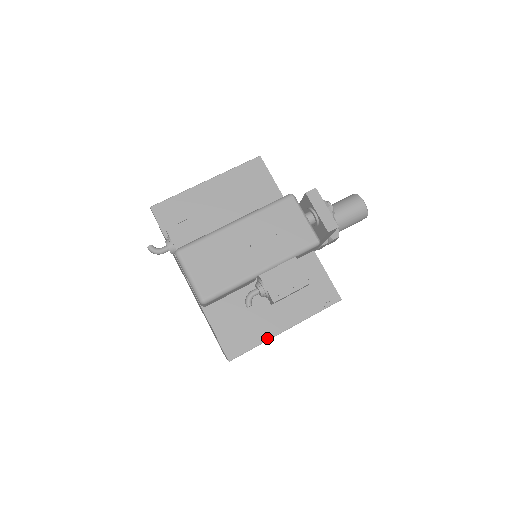
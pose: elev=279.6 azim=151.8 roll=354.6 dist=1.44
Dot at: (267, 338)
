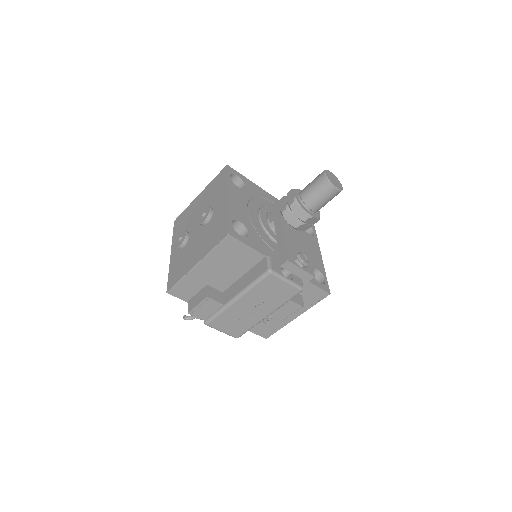
Dot at: (285, 325)
